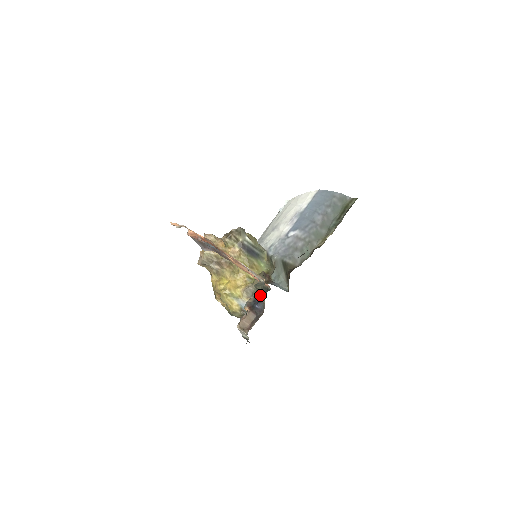
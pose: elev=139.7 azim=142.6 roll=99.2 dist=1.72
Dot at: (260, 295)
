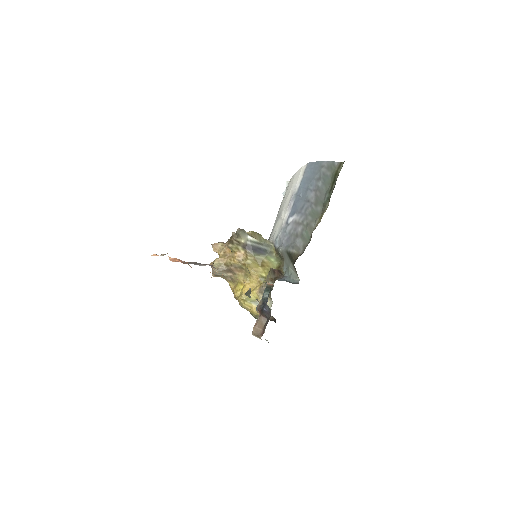
Dot at: occluded
